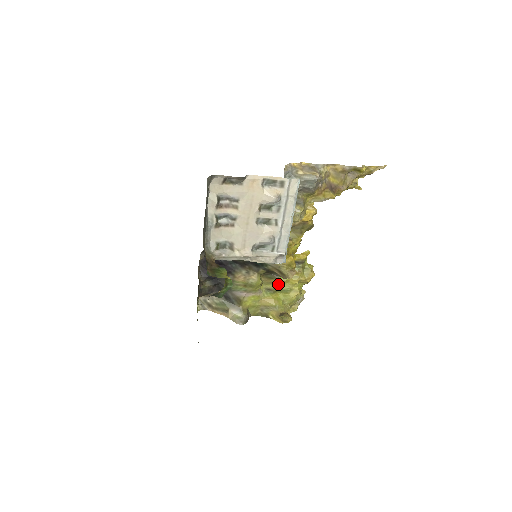
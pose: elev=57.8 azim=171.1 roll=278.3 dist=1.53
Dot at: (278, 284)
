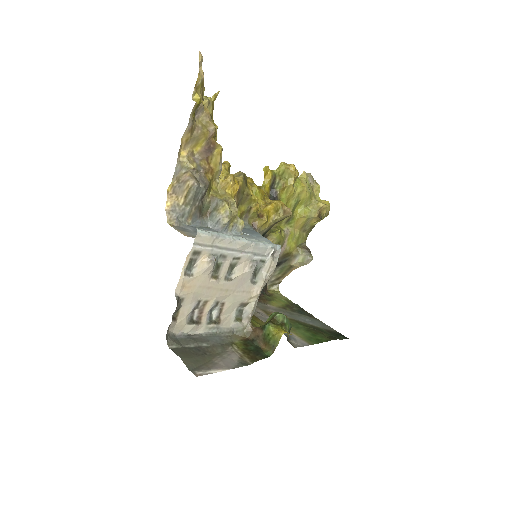
Dot at: occluded
